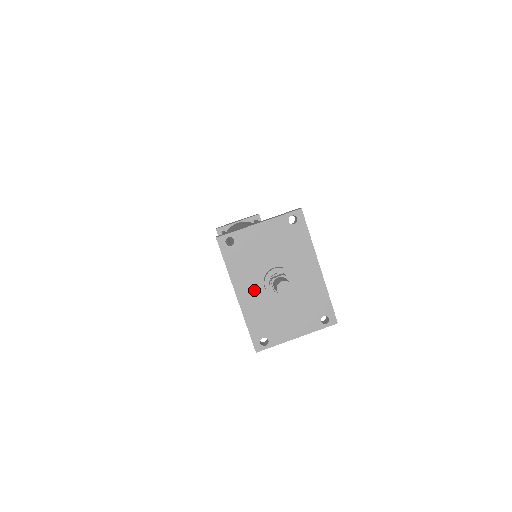
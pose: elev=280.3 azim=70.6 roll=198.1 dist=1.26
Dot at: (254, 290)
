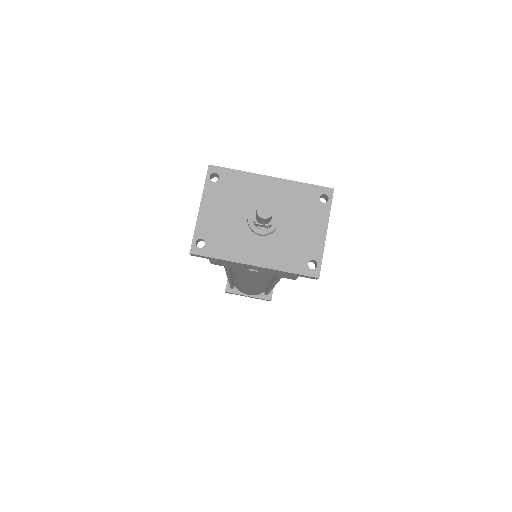
Dot at: (258, 247)
